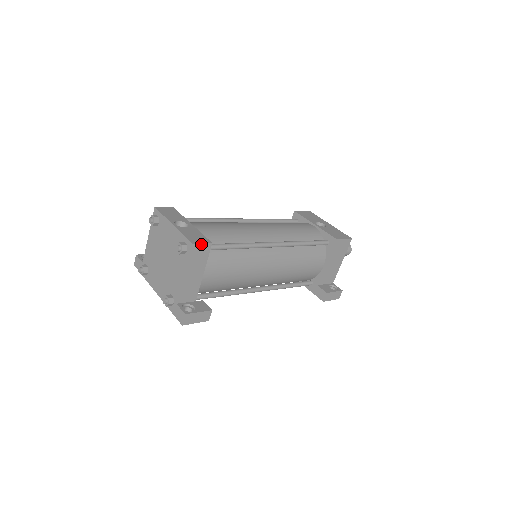
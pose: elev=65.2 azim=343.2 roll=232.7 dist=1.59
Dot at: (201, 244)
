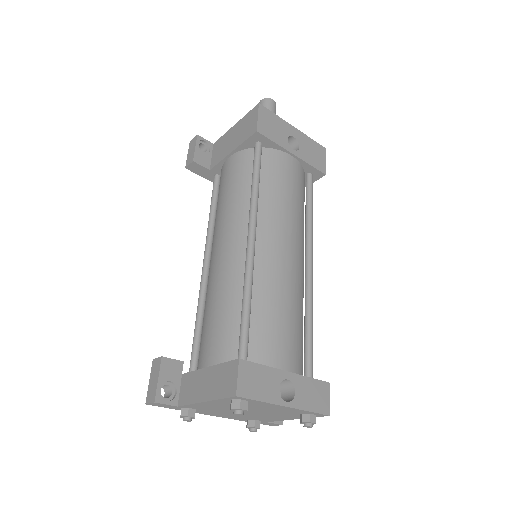
Dot at: (328, 401)
